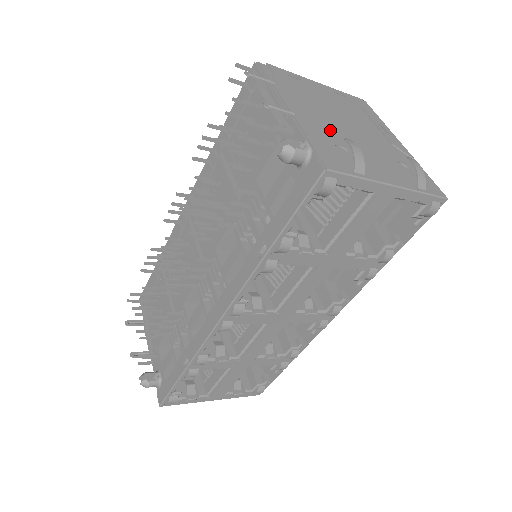
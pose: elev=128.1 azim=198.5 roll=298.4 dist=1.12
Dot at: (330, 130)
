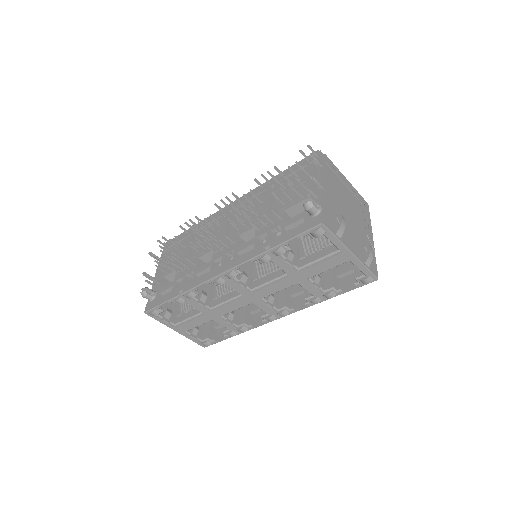
Dot at: (337, 207)
